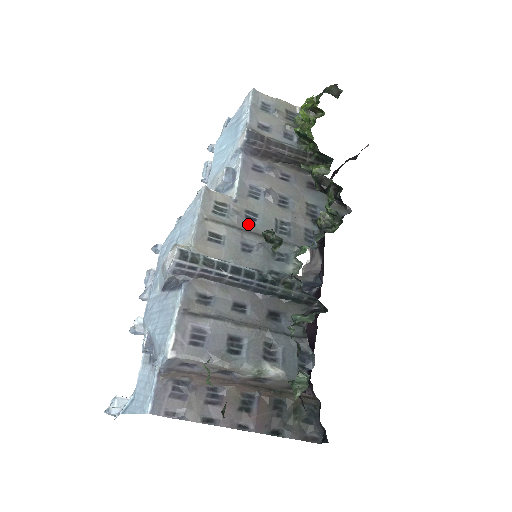
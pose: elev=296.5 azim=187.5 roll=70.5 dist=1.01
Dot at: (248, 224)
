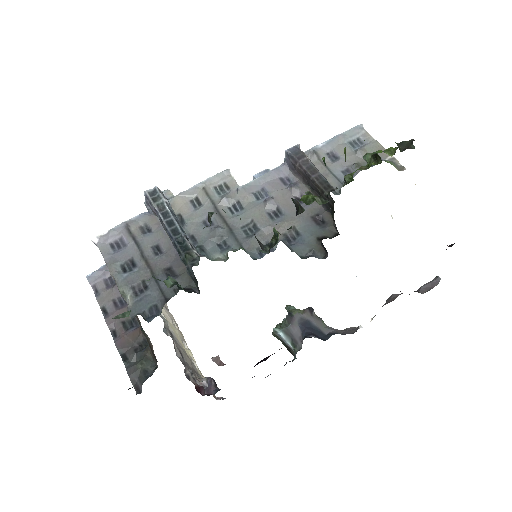
Dot at: (229, 210)
